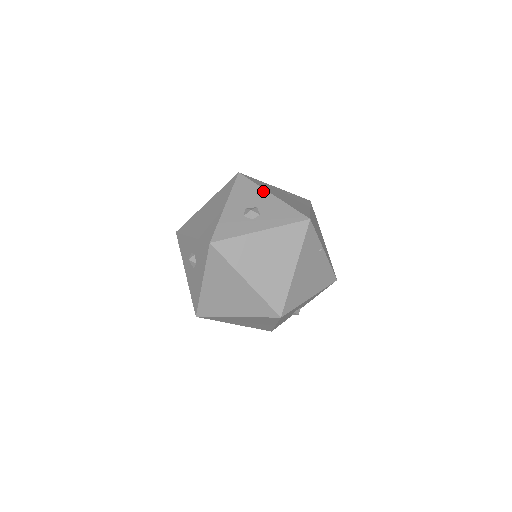
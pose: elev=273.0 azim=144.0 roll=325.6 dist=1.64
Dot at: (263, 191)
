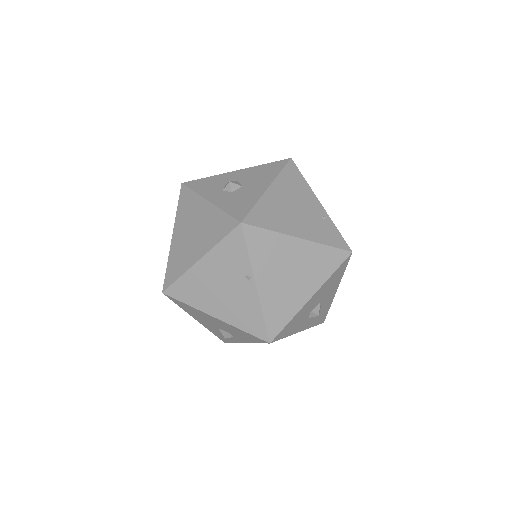
Dot at: (270, 180)
